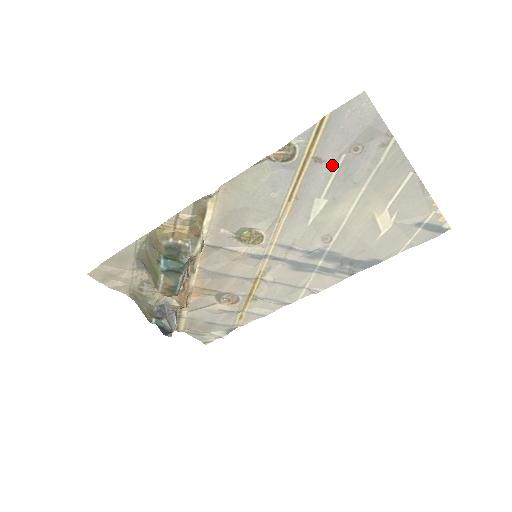
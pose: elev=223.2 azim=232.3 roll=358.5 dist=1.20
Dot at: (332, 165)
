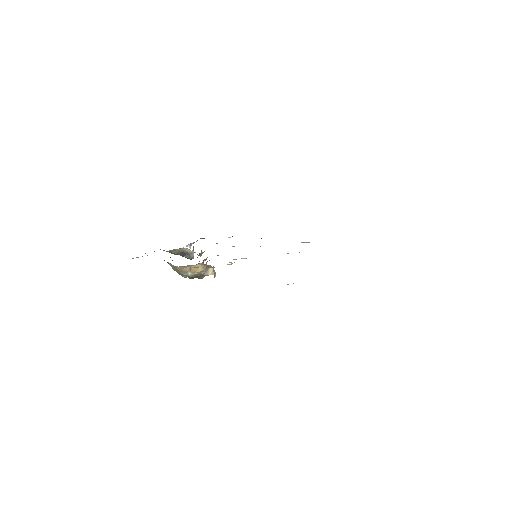
Dot at: occluded
